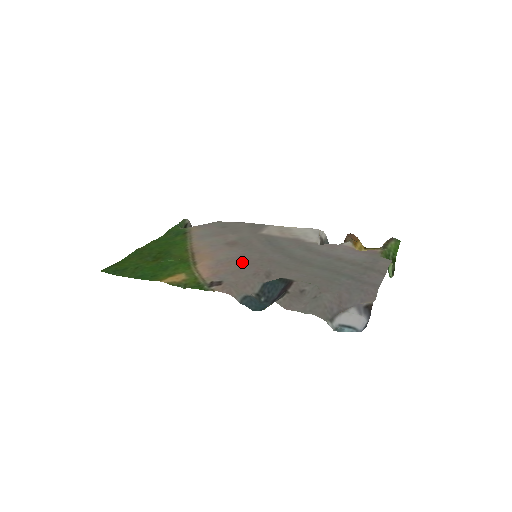
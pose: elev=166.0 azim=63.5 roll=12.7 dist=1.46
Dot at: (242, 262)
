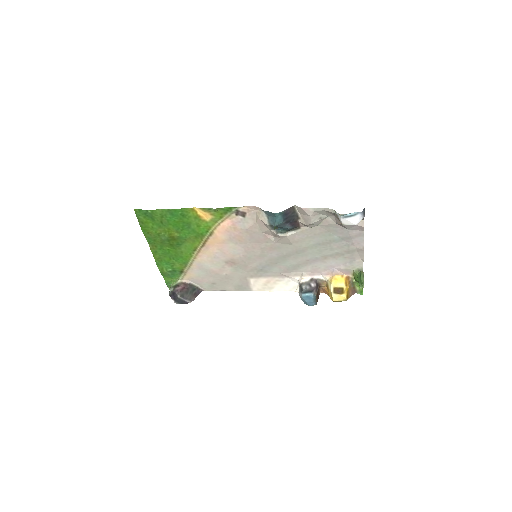
Dot at: (250, 242)
